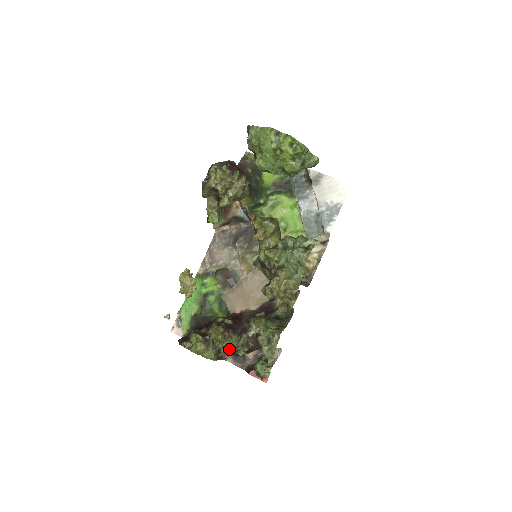
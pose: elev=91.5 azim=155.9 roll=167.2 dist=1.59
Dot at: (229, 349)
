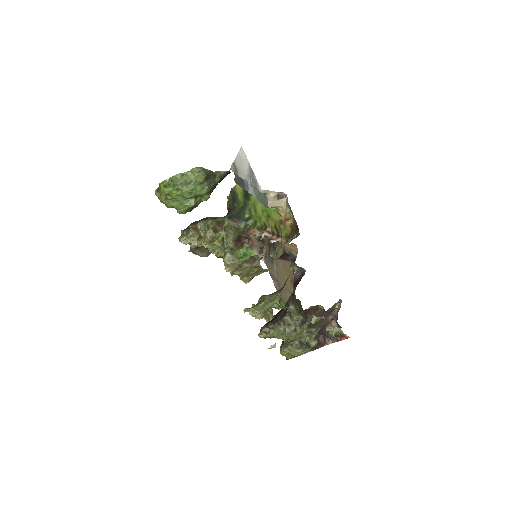
Dot at: (292, 337)
